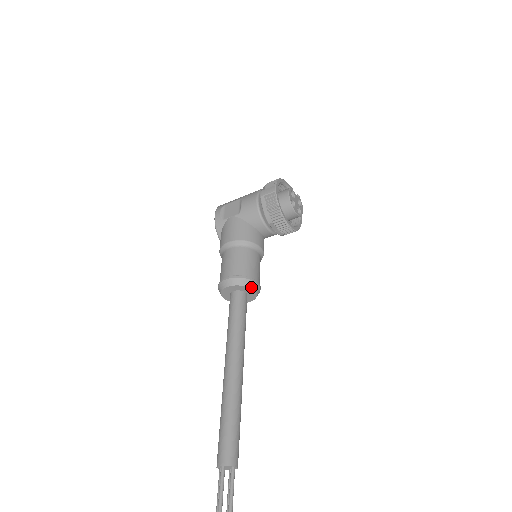
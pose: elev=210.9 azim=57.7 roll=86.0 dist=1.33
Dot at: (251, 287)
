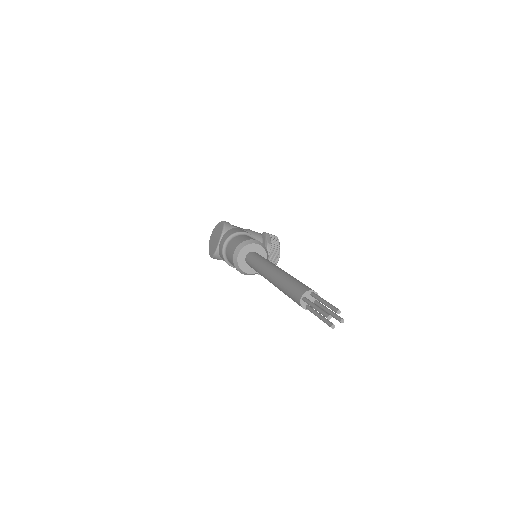
Dot at: (267, 259)
